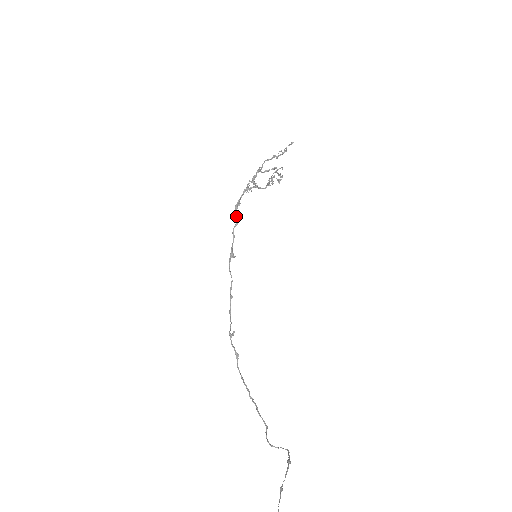
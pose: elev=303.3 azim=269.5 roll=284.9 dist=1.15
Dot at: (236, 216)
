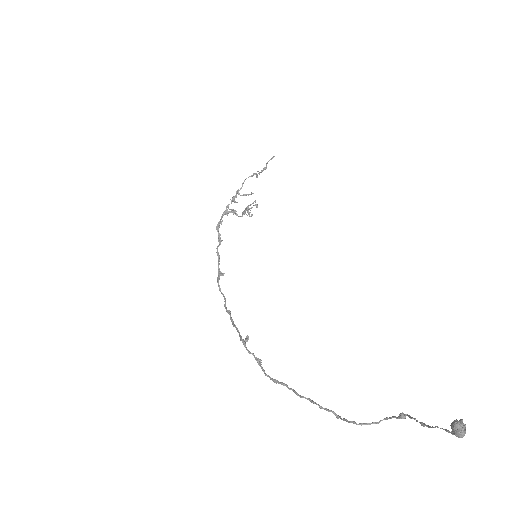
Dot at: (218, 236)
